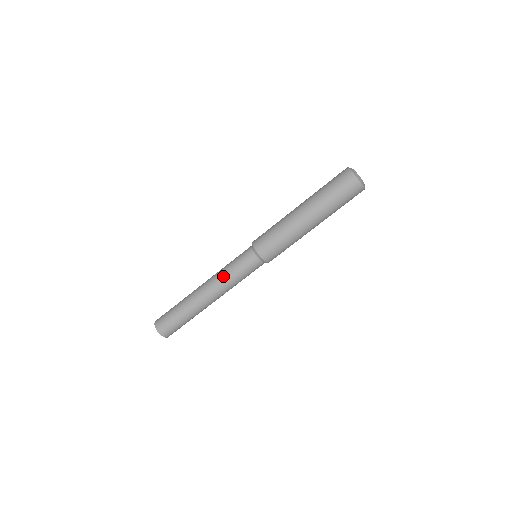
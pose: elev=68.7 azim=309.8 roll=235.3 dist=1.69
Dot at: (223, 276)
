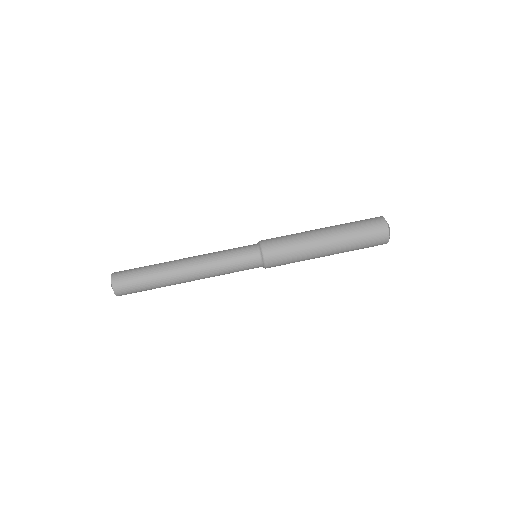
Dot at: (215, 259)
